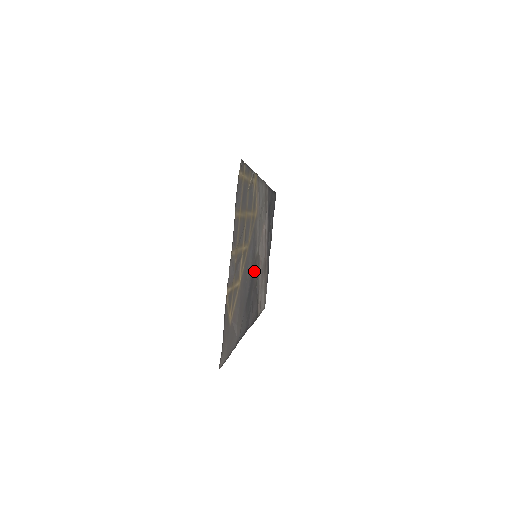
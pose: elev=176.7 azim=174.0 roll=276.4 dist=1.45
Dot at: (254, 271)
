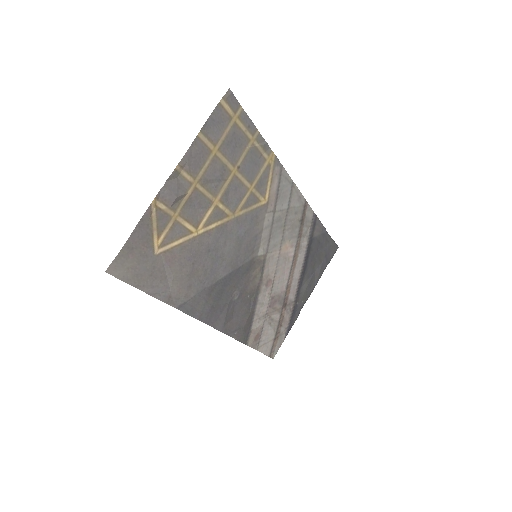
Dot at: (247, 271)
